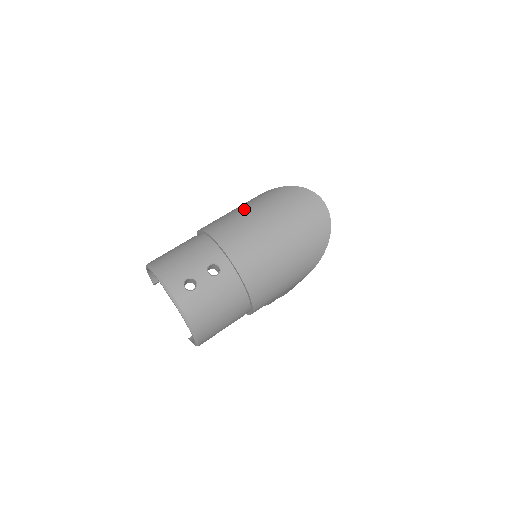
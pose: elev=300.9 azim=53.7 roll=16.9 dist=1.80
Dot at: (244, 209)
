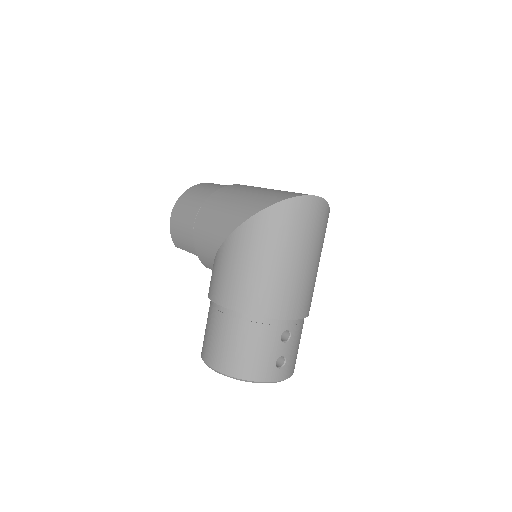
Dot at: (257, 264)
